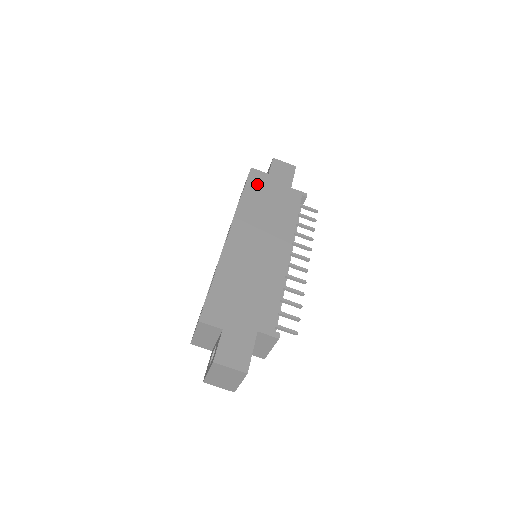
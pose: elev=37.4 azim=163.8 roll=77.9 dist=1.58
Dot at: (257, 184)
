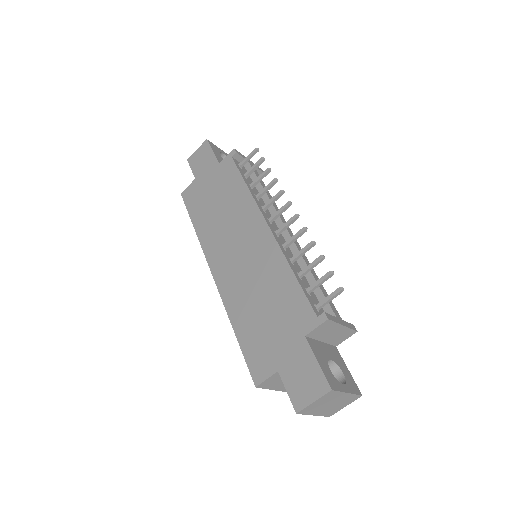
Dot at: (195, 201)
